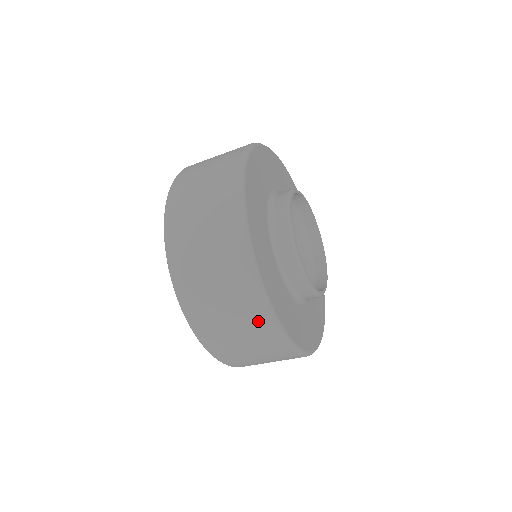
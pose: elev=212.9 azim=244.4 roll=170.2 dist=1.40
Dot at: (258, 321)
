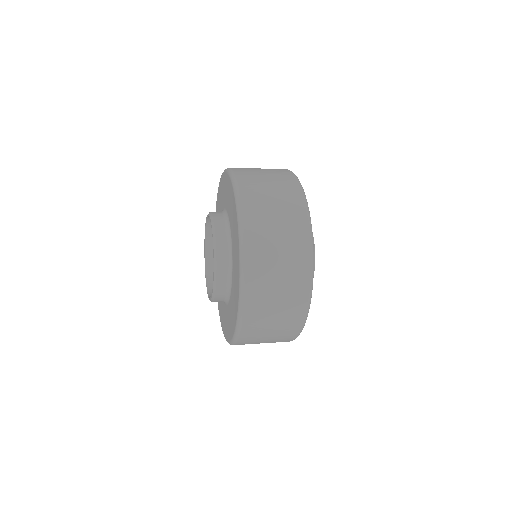
Dot at: (288, 336)
